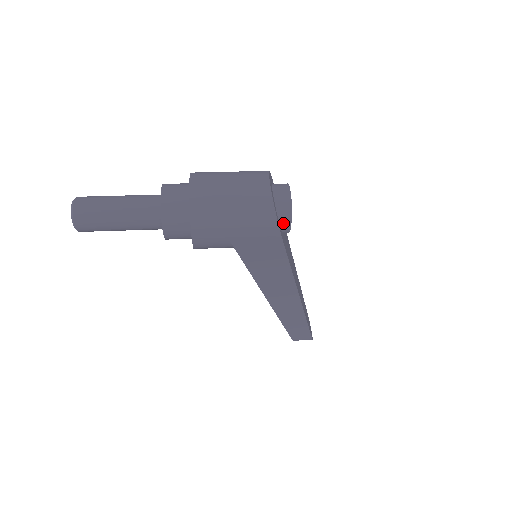
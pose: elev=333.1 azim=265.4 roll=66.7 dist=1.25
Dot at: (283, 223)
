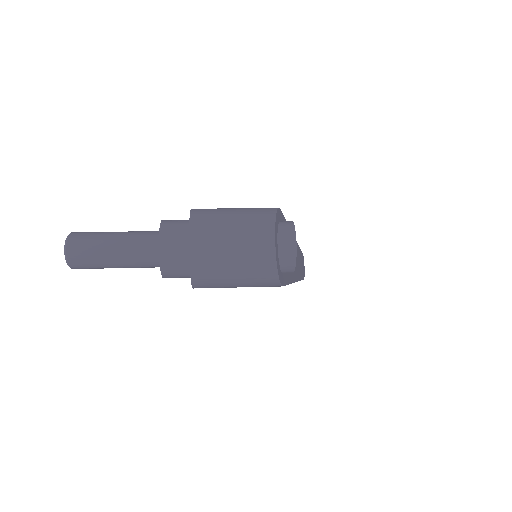
Dot at: (285, 272)
